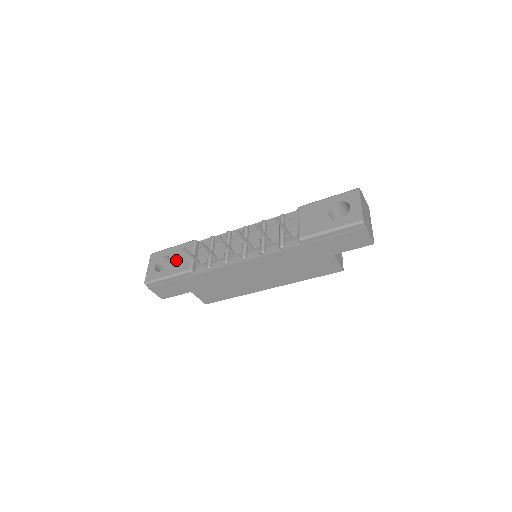
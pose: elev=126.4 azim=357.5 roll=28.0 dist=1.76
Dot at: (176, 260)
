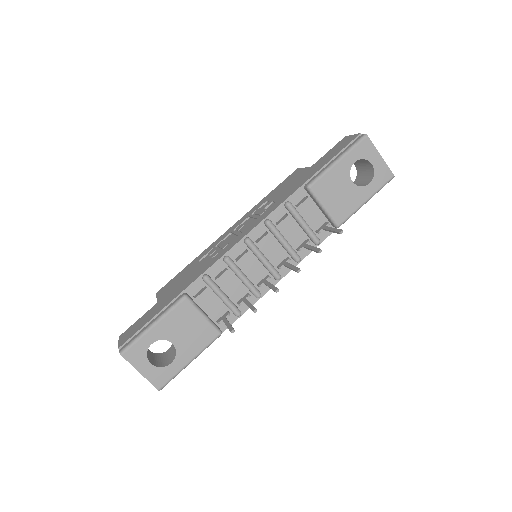
Dot at: (183, 337)
